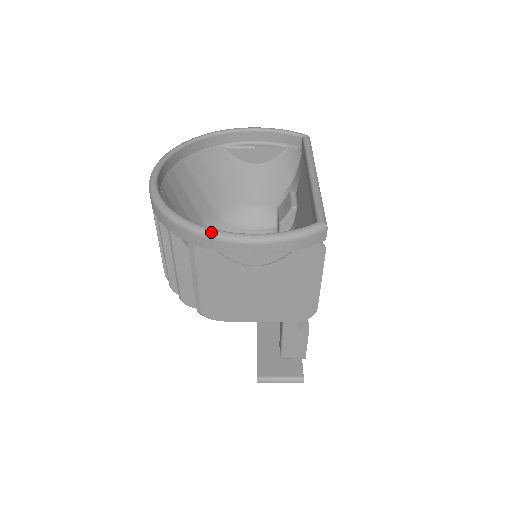
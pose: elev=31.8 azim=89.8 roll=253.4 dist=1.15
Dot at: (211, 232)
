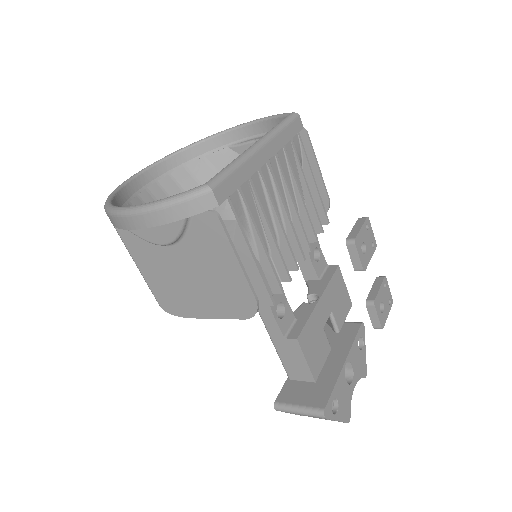
Dot at: (113, 209)
